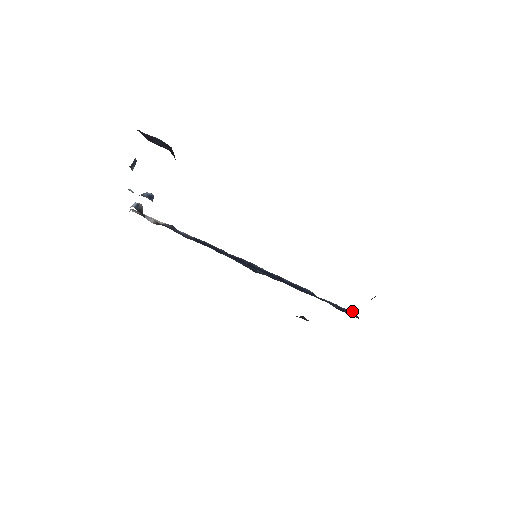
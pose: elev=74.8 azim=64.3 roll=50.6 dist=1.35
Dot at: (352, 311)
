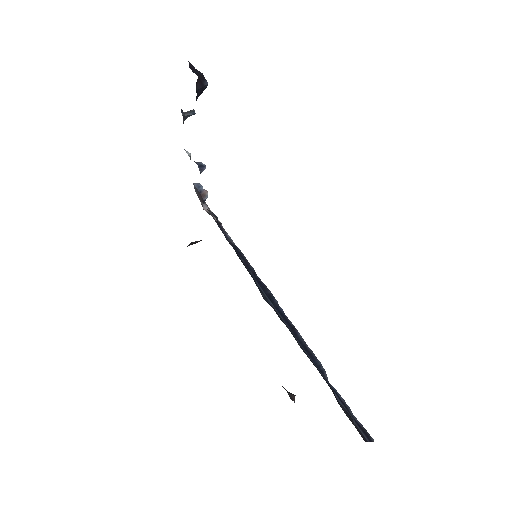
Dot at: occluded
